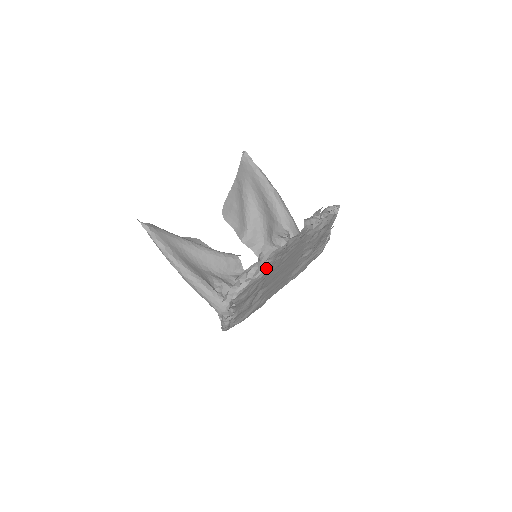
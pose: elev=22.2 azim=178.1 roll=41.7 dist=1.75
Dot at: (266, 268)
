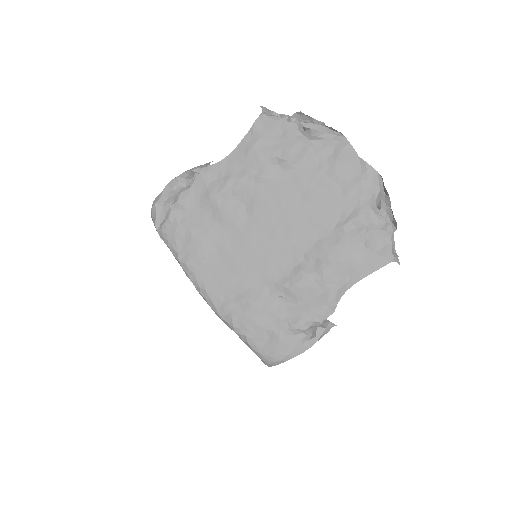
Dot at: (313, 142)
